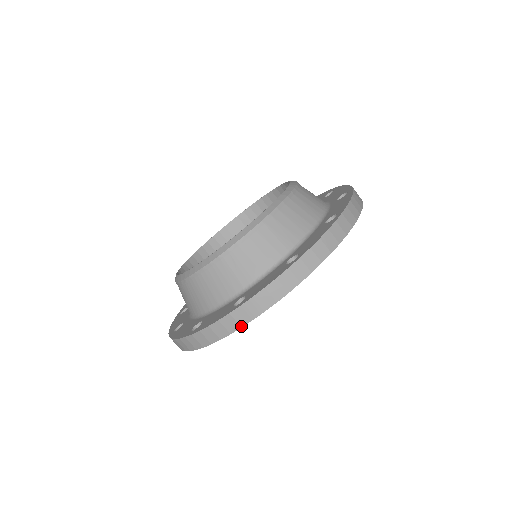
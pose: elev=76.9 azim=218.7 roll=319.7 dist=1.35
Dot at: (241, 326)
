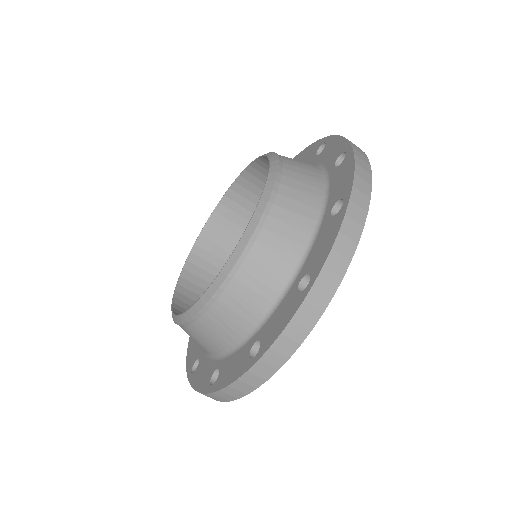
Dot at: (266, 379)
